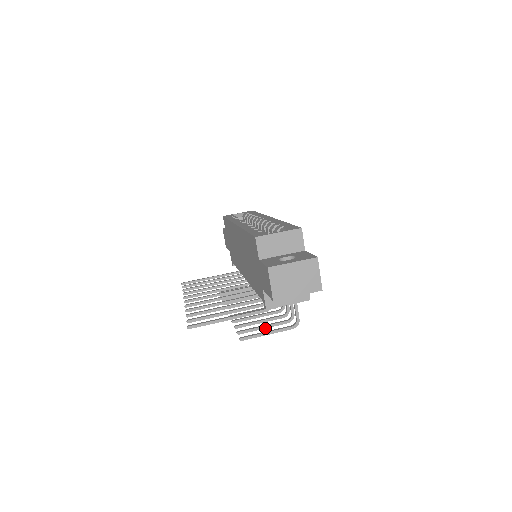
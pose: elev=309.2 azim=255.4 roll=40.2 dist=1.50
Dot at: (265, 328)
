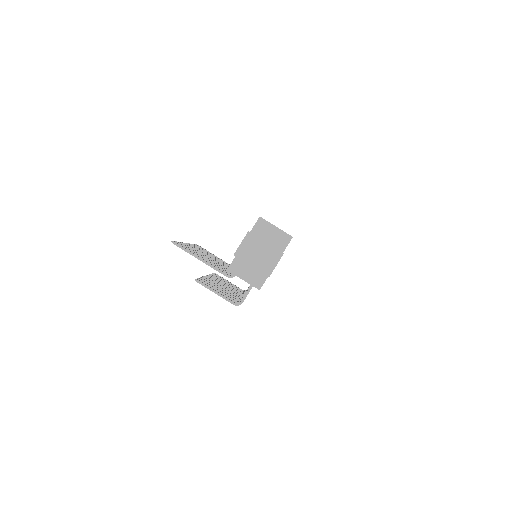
Dot at: occluded
